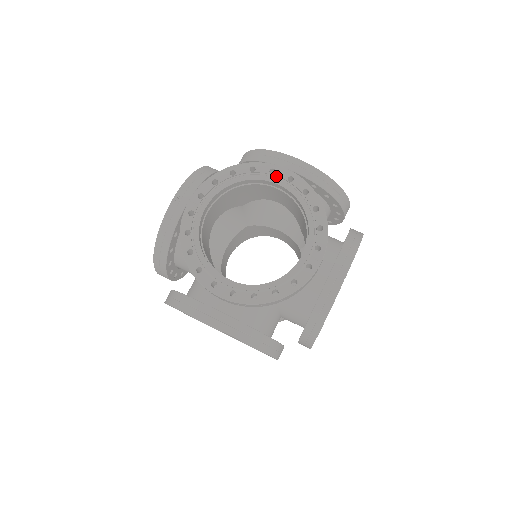
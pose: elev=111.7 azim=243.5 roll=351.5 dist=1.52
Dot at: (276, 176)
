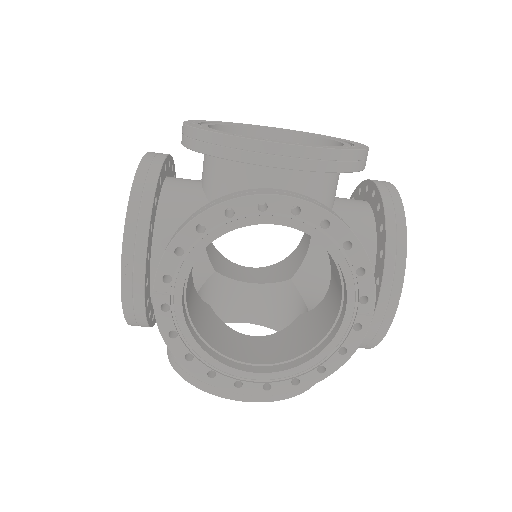
Dot at: (271, 212)
